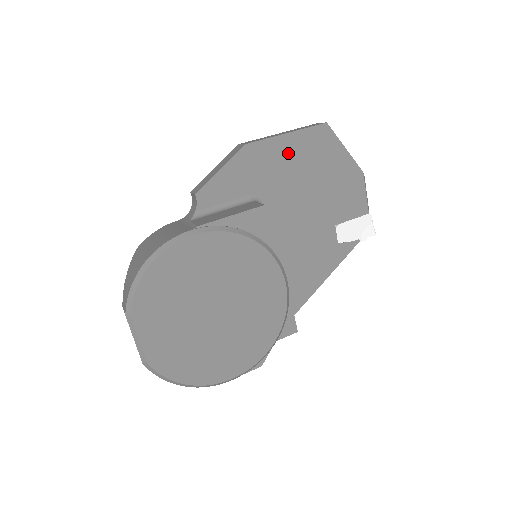
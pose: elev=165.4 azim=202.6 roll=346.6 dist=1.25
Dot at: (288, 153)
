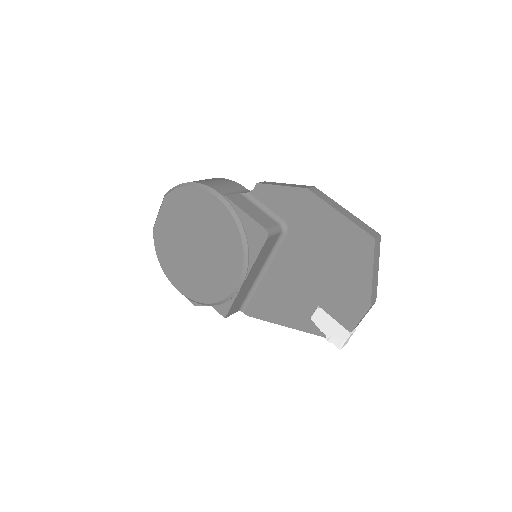
Dot at: (329, 225)
